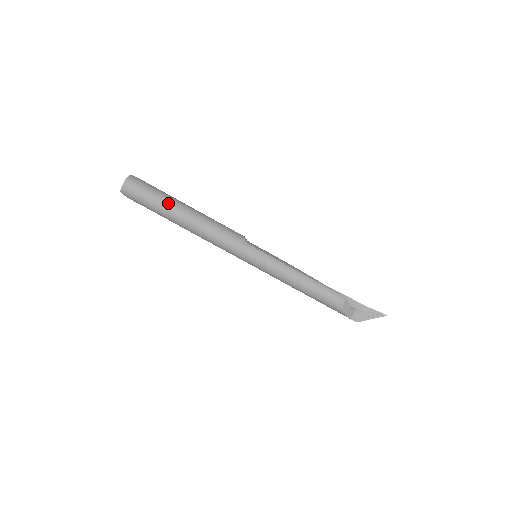
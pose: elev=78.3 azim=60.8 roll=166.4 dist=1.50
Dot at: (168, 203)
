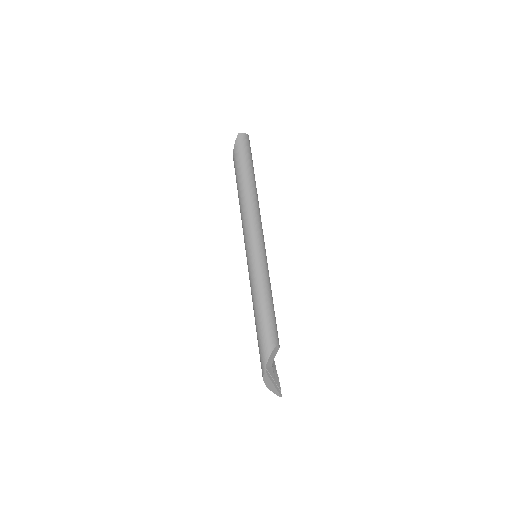
Dot at: (253, 170)
